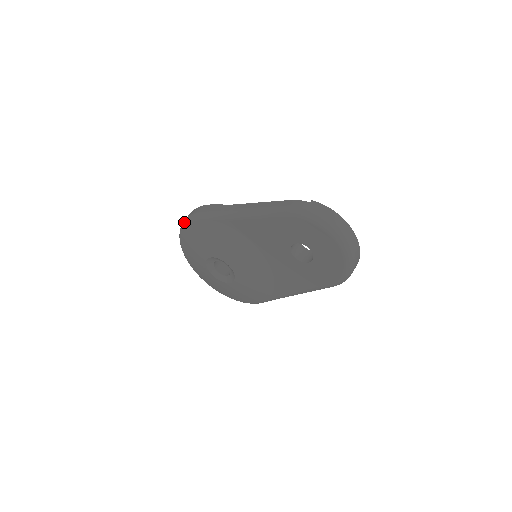
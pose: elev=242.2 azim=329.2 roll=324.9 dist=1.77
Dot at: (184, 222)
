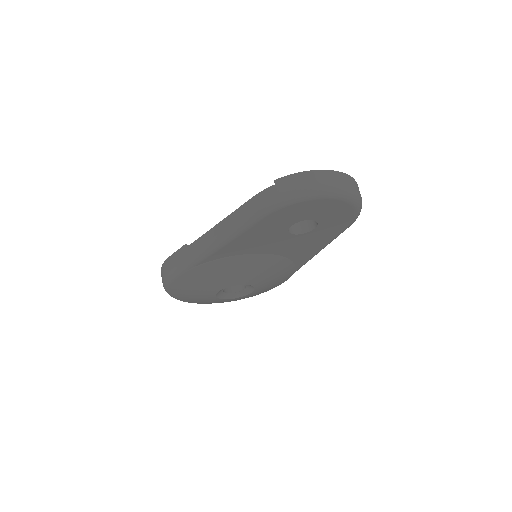
Dot at: (165, 286)
